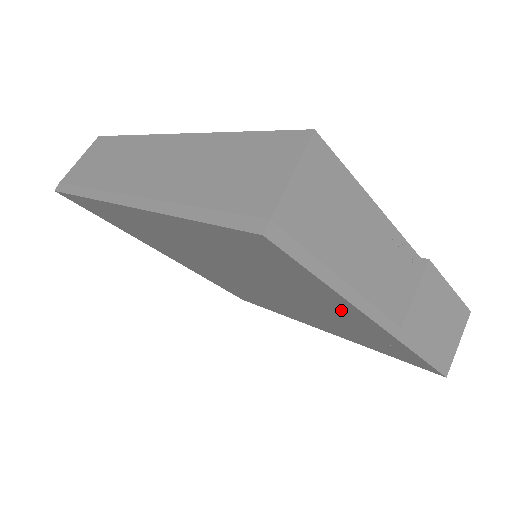
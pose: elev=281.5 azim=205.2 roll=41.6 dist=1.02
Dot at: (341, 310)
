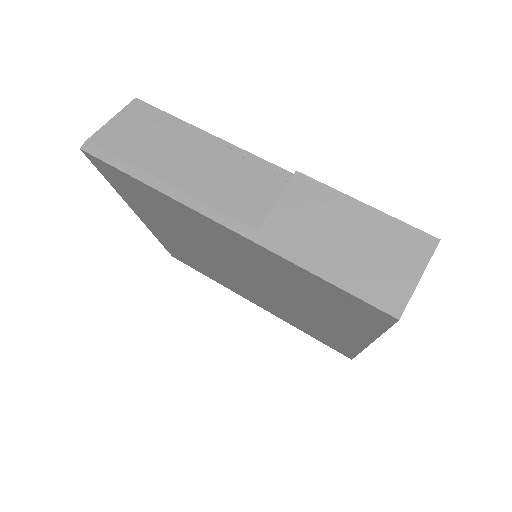
Dot at: (211, 229)
